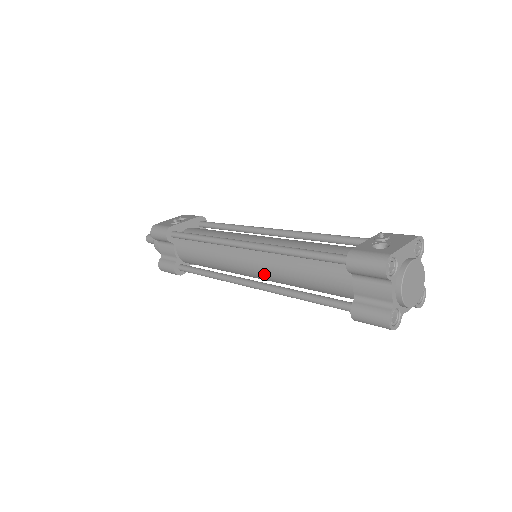
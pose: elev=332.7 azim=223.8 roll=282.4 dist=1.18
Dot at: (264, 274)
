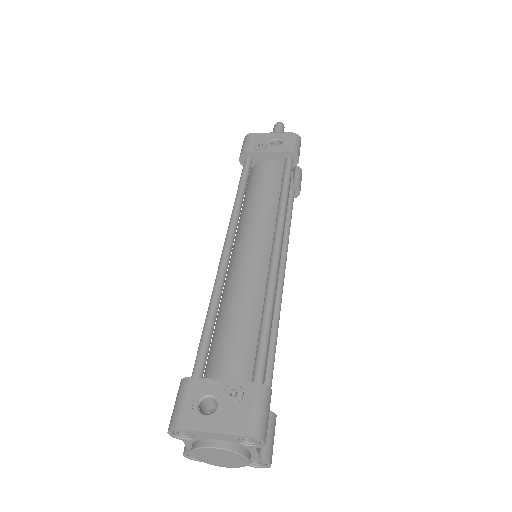
Dot at: occluded
